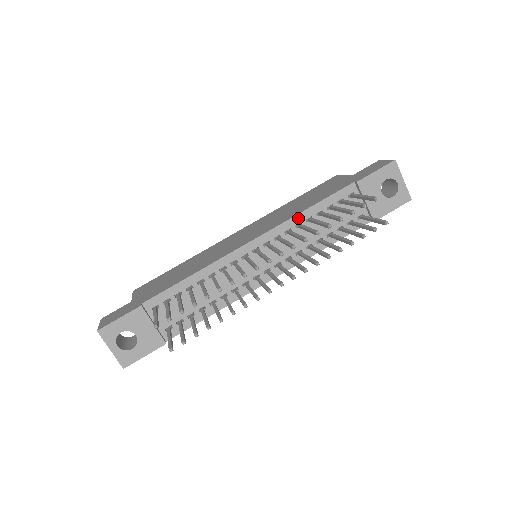
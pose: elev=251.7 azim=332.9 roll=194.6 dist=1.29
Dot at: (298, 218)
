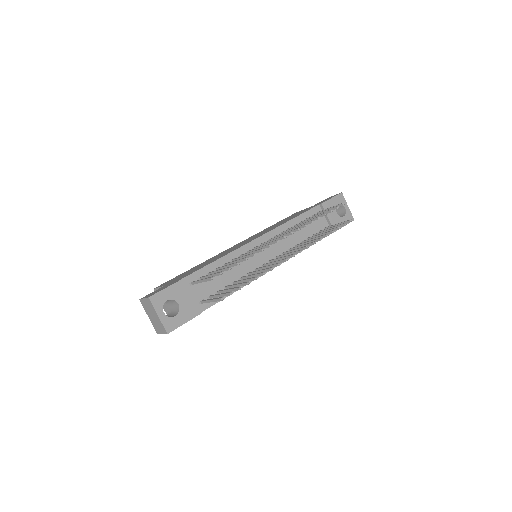
Dot at: (287, 224)
